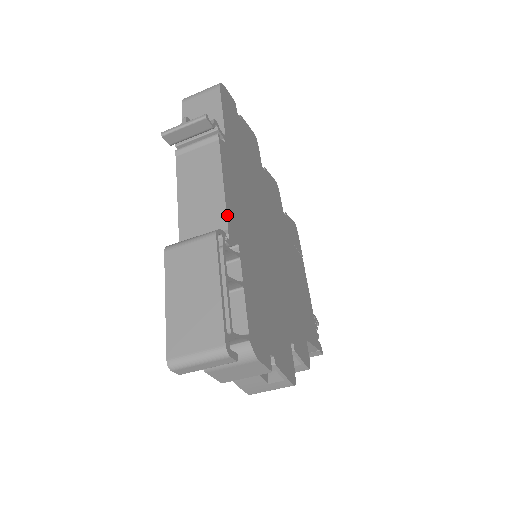
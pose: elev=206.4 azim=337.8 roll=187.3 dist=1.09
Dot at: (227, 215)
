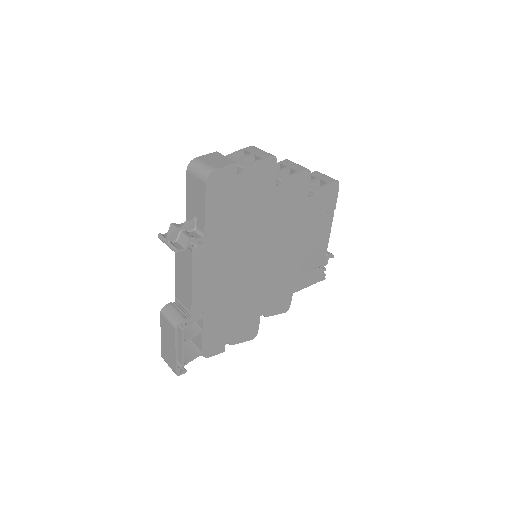
Dot at: (192, 304)
